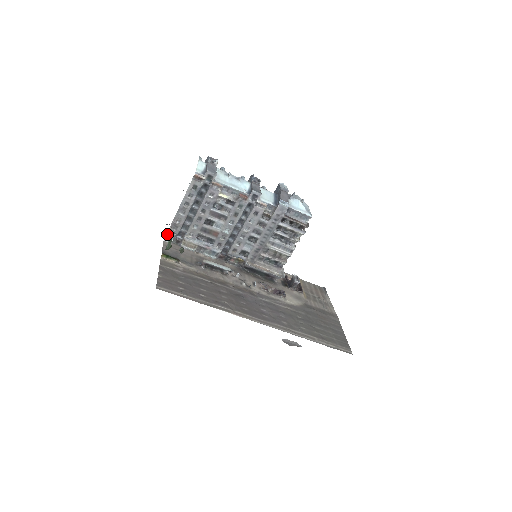
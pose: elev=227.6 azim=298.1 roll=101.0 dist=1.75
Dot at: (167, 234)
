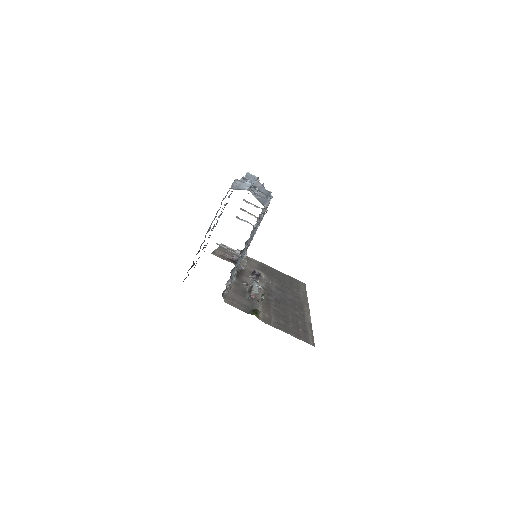
Dot at: occluded
